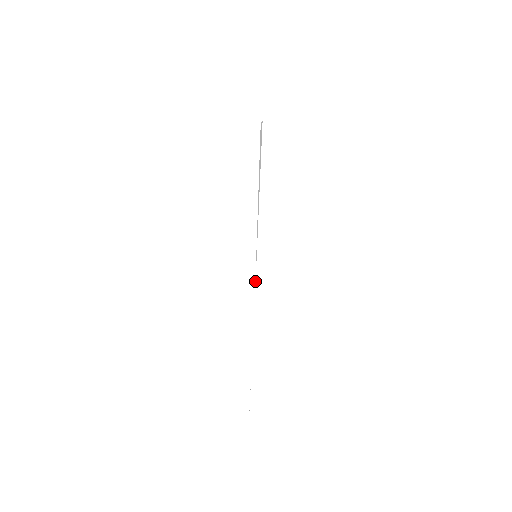
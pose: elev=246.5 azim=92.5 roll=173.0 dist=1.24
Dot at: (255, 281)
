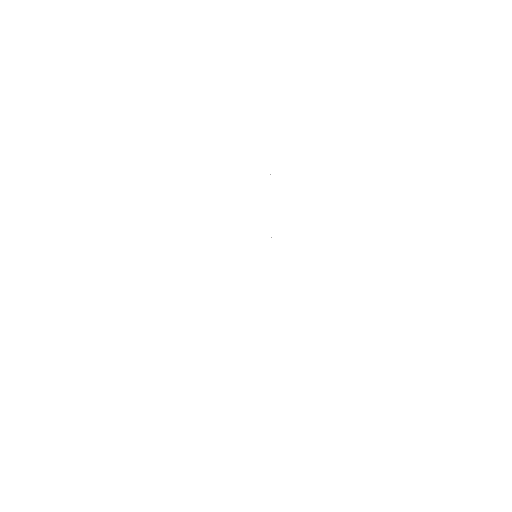
Dot at: occluded
